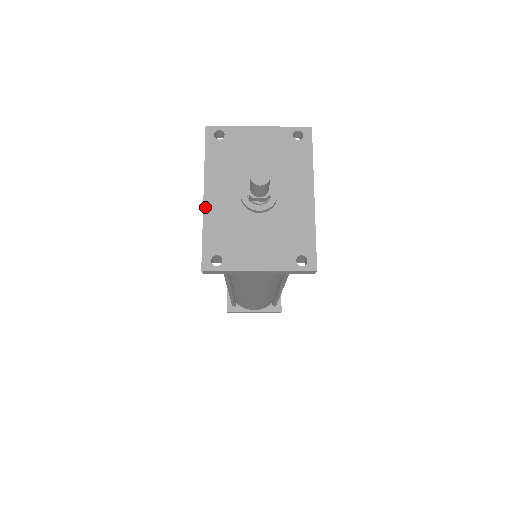
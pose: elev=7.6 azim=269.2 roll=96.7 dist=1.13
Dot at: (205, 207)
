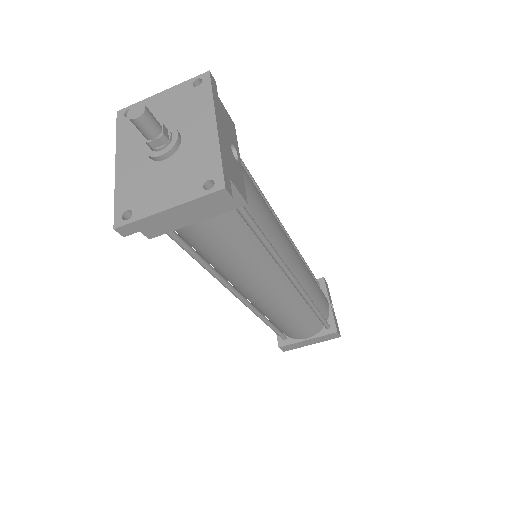
Dot at: (116, 174)
